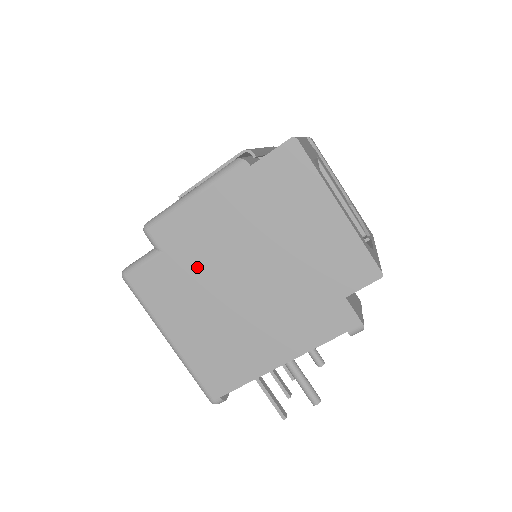
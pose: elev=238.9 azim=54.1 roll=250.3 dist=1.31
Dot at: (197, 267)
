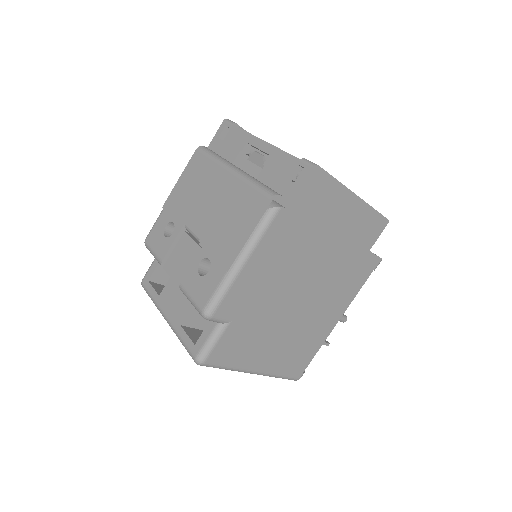
Dot at: (263, 310)
